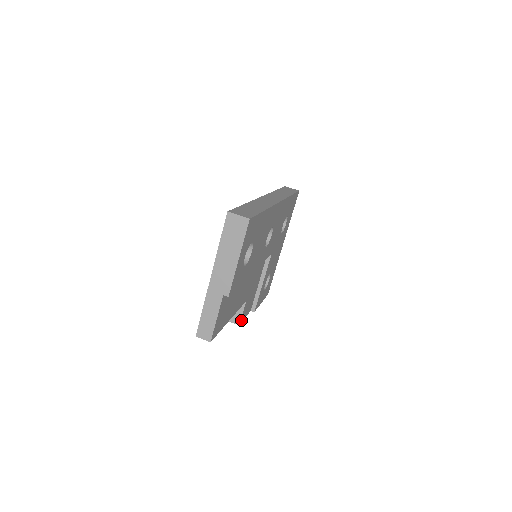
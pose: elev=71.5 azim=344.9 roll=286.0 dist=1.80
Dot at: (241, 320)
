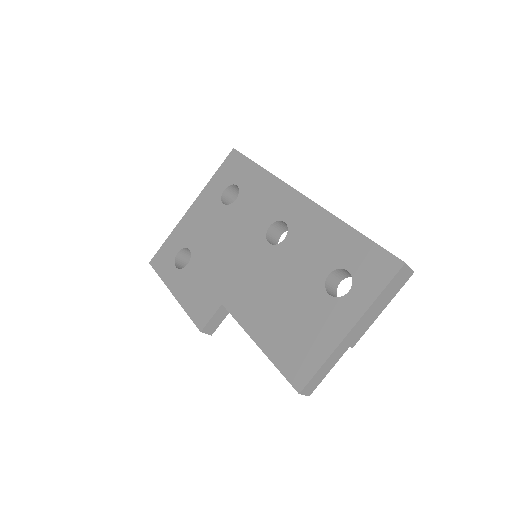
Dot at: occluded
